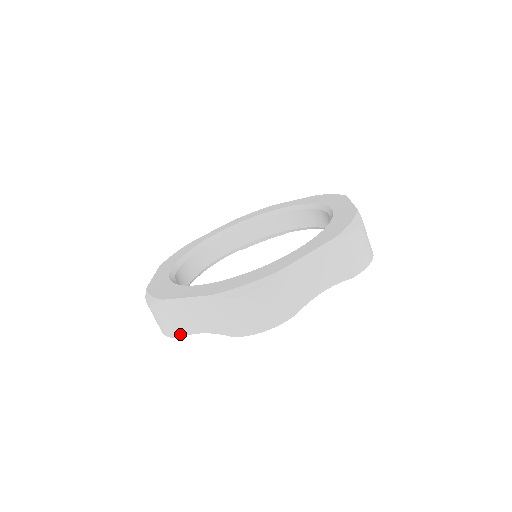
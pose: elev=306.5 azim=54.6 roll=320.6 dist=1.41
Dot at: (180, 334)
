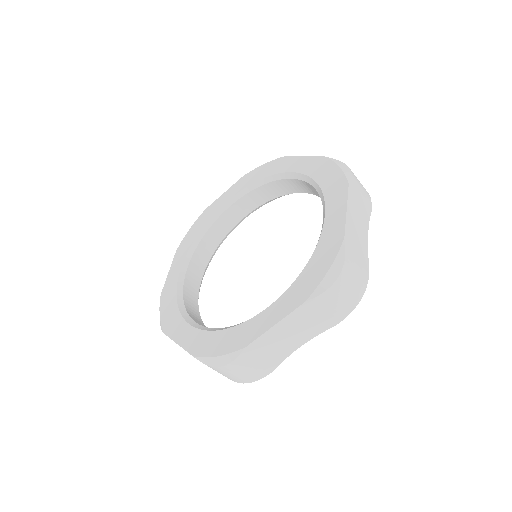
Dot at: occluded
